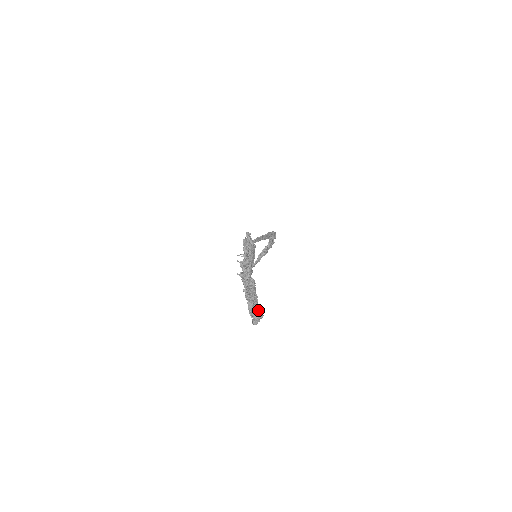
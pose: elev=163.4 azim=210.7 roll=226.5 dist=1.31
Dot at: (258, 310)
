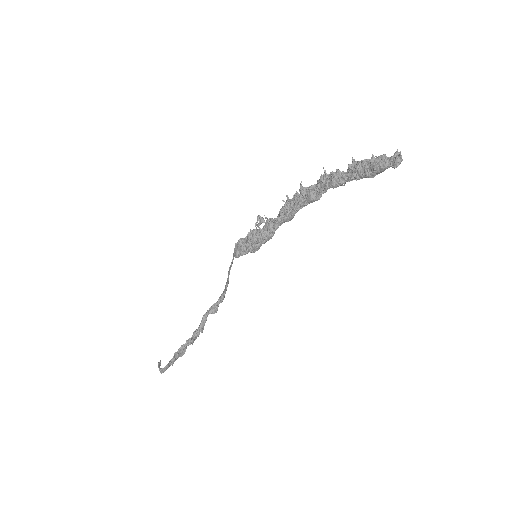
Dot at: (397, 152)
